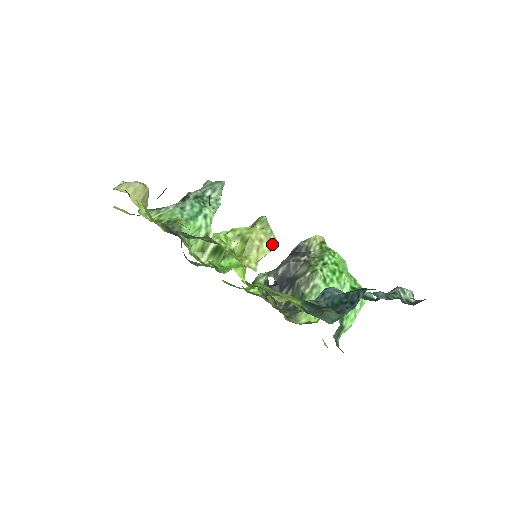
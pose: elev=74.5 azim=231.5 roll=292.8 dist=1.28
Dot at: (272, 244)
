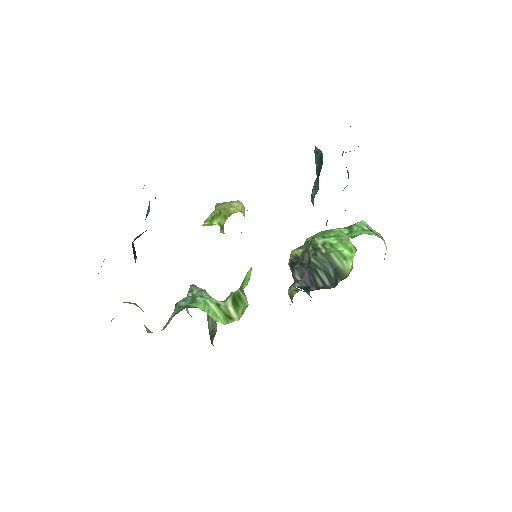
Dot at: (238, 203)
